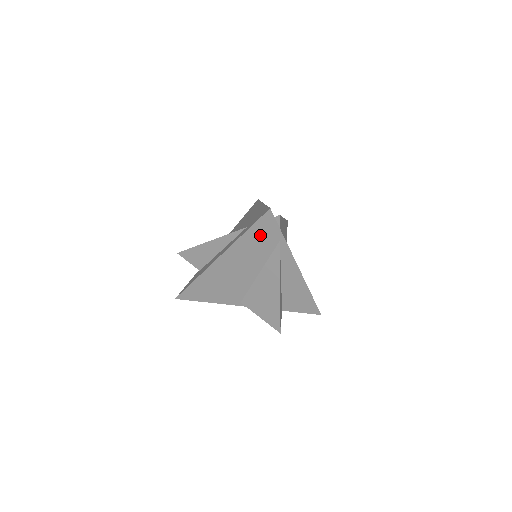
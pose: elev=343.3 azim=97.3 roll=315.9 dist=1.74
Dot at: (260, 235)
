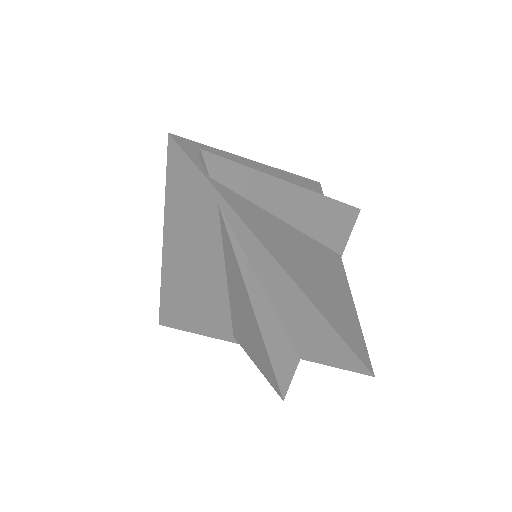
Dot at: (186, 195)
